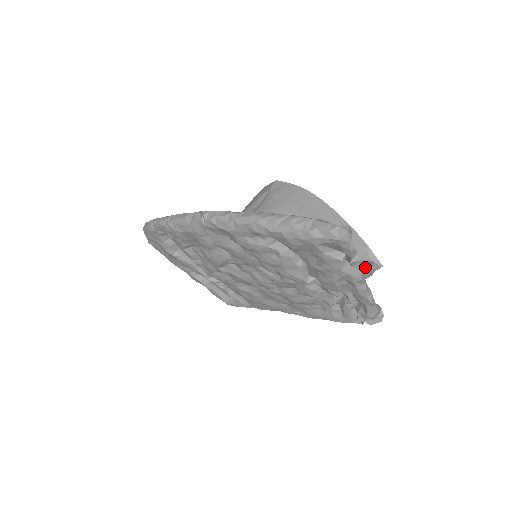
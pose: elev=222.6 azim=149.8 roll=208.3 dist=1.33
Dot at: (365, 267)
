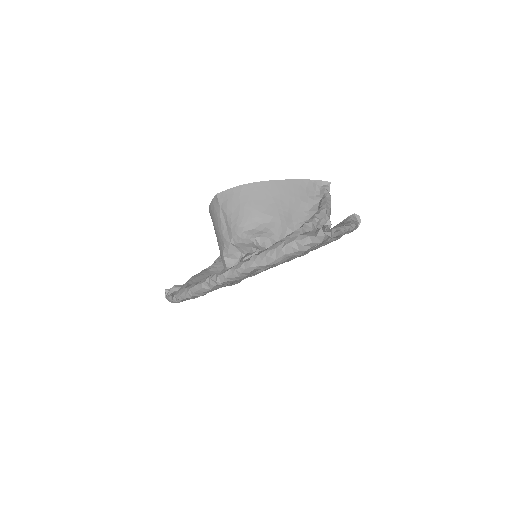
Dot at: (327, 204)
